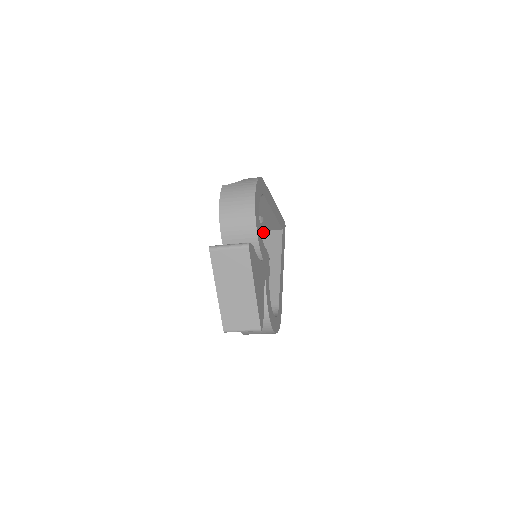
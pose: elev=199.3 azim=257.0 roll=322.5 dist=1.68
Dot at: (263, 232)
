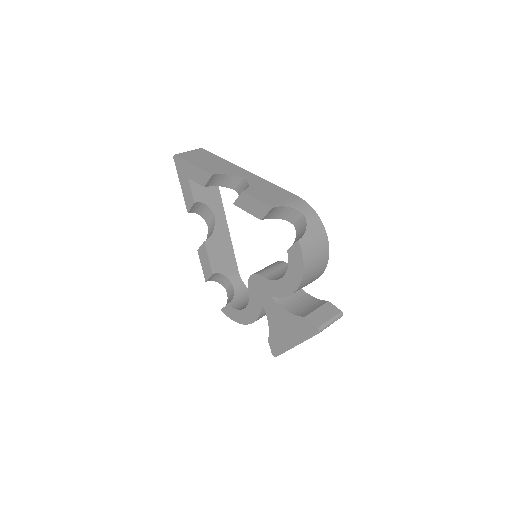
Dot at: occluded
